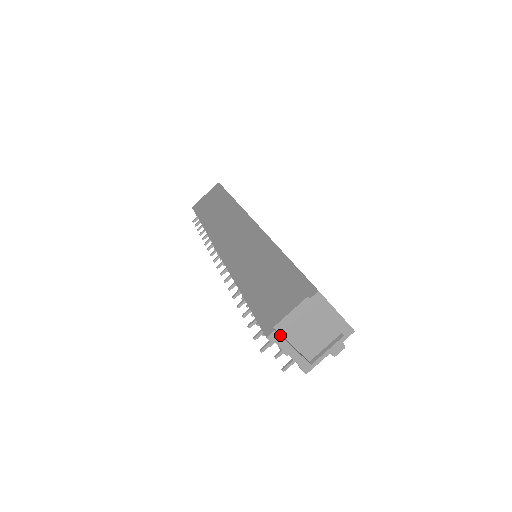
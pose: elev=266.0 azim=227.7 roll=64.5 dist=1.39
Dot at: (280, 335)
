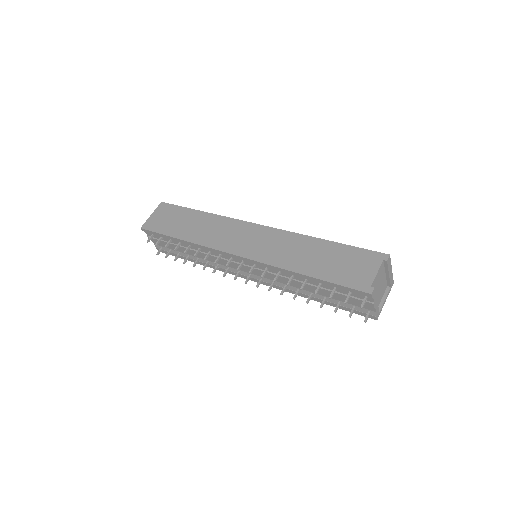
Dot at: occluded
